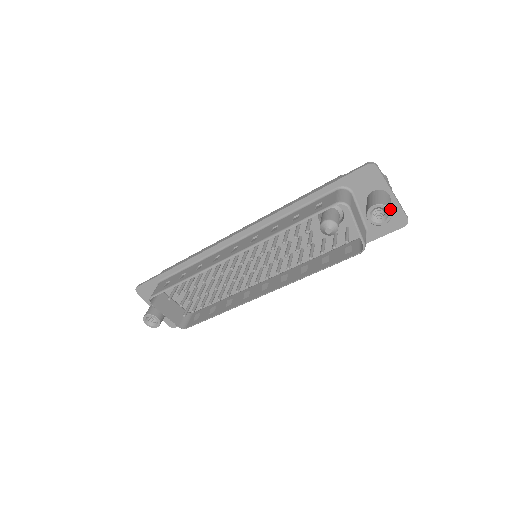
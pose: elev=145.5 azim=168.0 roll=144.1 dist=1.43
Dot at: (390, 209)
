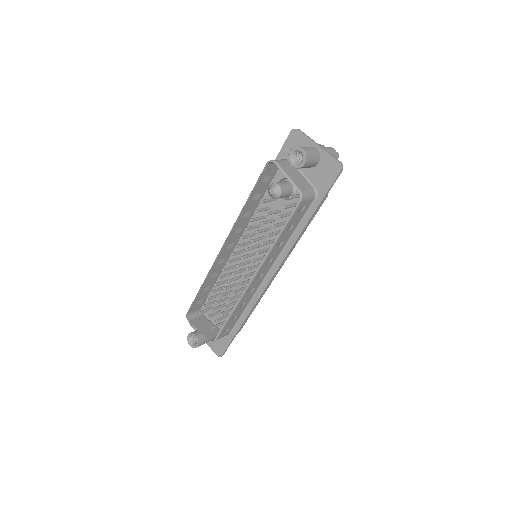
Dot at: (302, 148)
